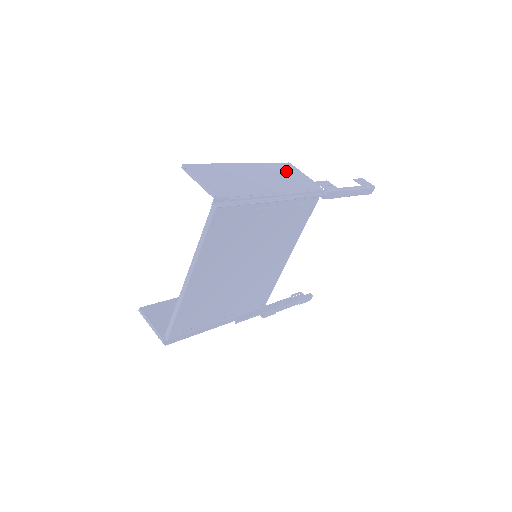
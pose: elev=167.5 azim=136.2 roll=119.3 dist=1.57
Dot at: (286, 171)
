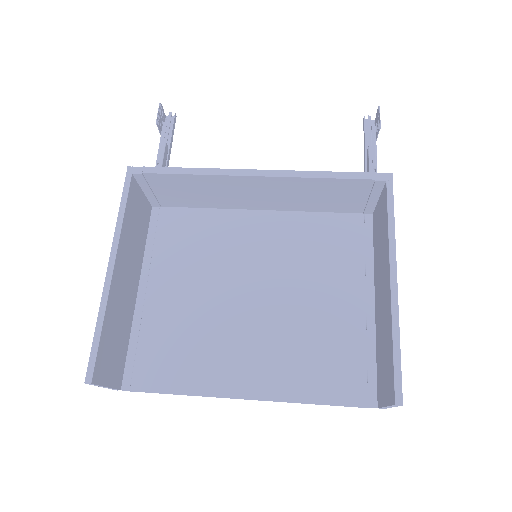
Dot at: occluded
